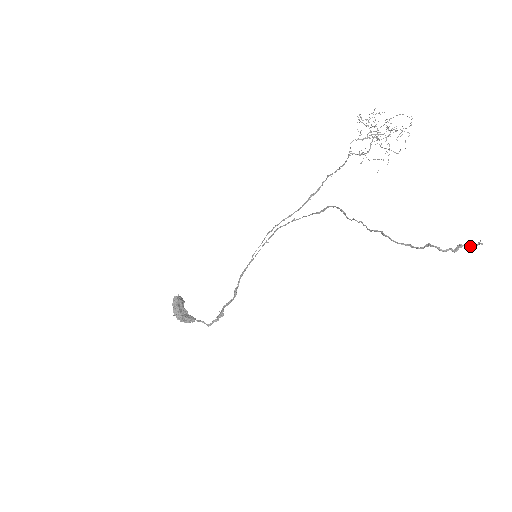
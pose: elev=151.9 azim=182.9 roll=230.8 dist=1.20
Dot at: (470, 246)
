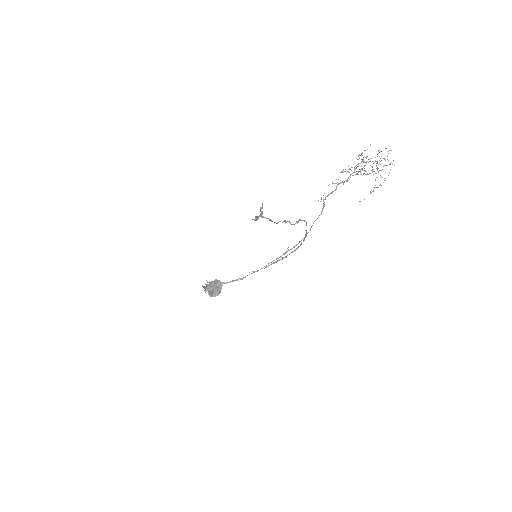
Dot at: (261, 211)
